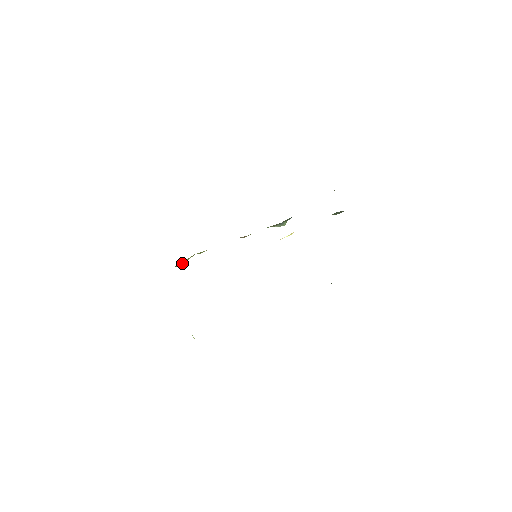
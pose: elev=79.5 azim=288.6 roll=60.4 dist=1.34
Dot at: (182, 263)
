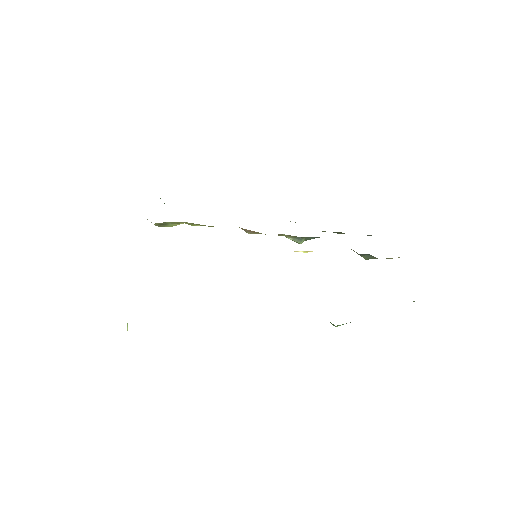
Dot at: (165, 225)
